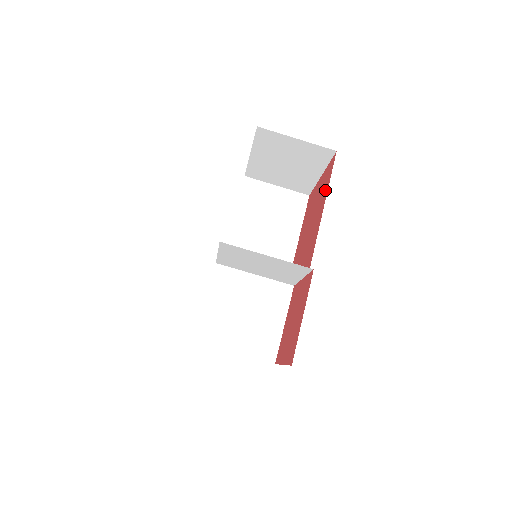
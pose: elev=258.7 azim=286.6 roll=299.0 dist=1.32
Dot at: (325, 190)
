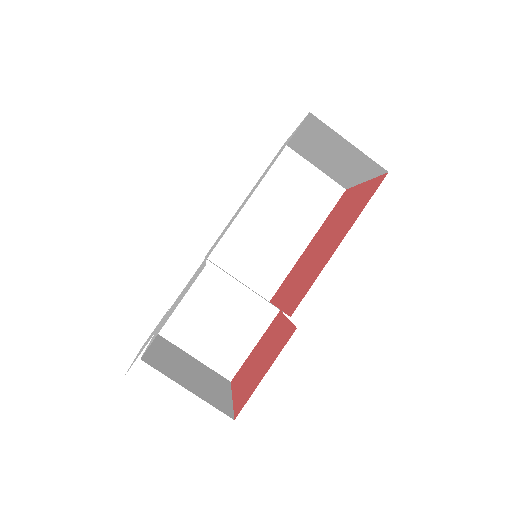
Dot at: (357, 211)
